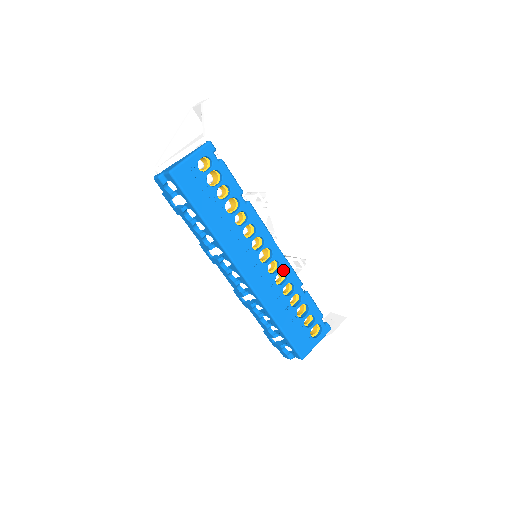
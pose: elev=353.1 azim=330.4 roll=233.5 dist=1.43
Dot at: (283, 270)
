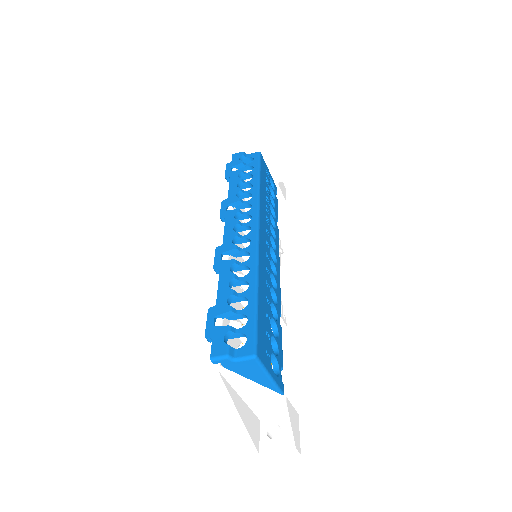
Dot at: (276, 282)
